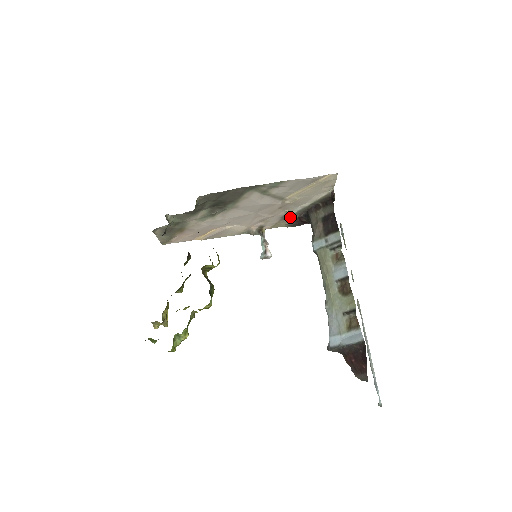
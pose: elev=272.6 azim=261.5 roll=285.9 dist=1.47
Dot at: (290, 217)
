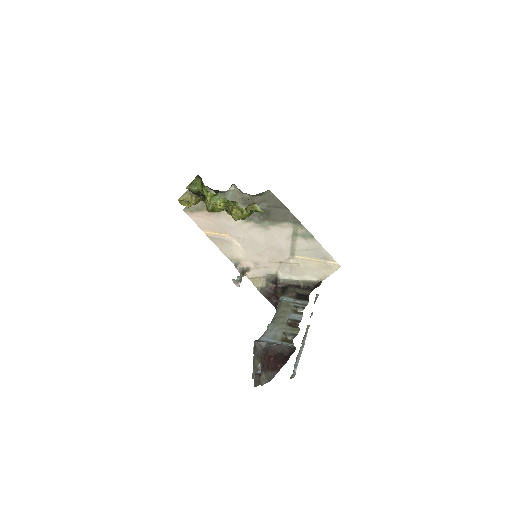
Dot at: (271, 281)
